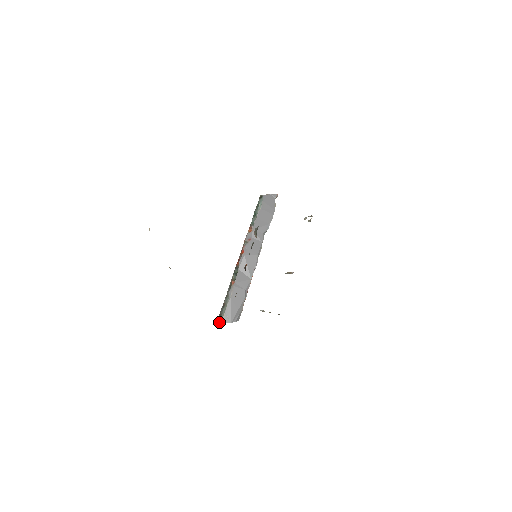
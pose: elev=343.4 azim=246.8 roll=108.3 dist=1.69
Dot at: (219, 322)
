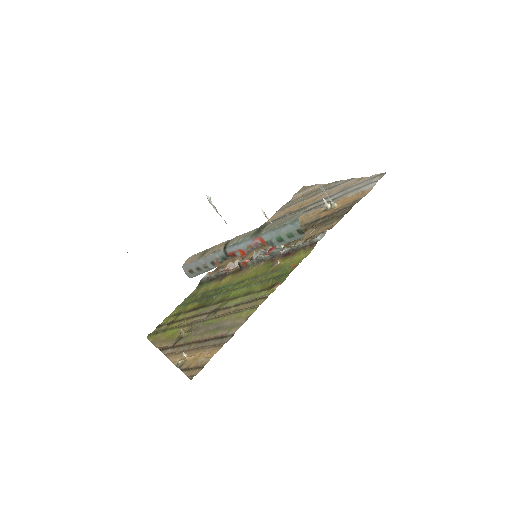
Dot at: (190, 277)
